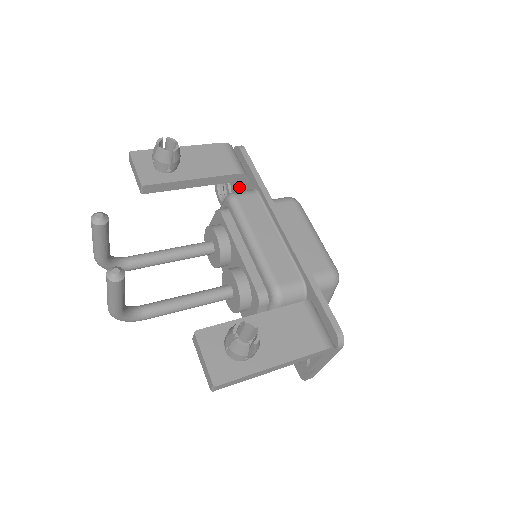
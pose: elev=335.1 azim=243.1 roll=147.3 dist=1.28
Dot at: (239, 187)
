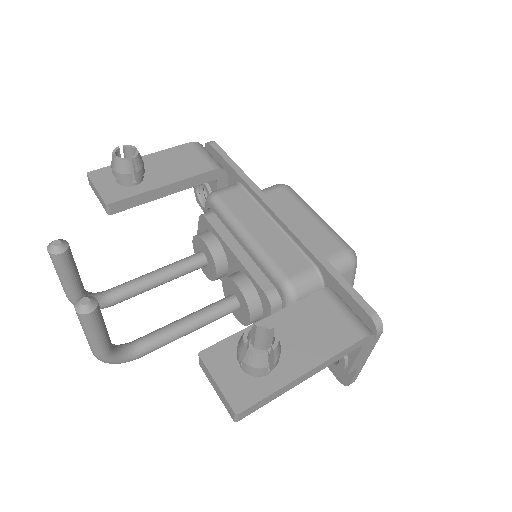
Dot at: (219, 186)
